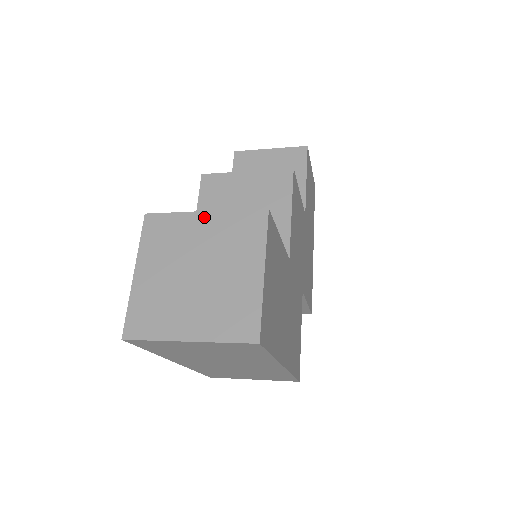
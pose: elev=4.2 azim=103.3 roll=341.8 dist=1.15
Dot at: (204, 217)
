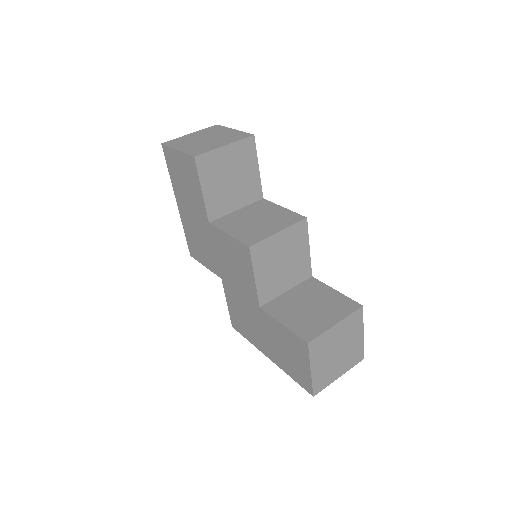
Dot at: (337, 327)
